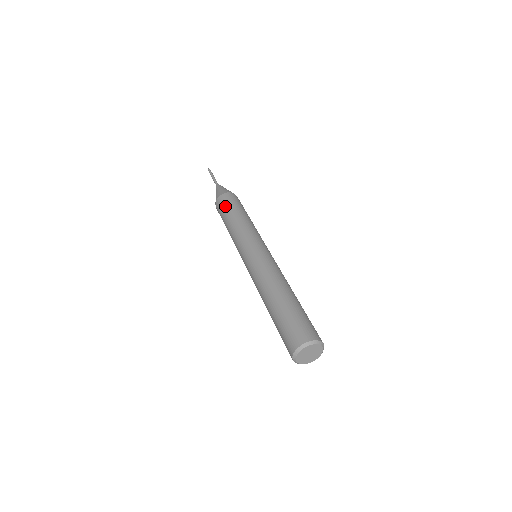
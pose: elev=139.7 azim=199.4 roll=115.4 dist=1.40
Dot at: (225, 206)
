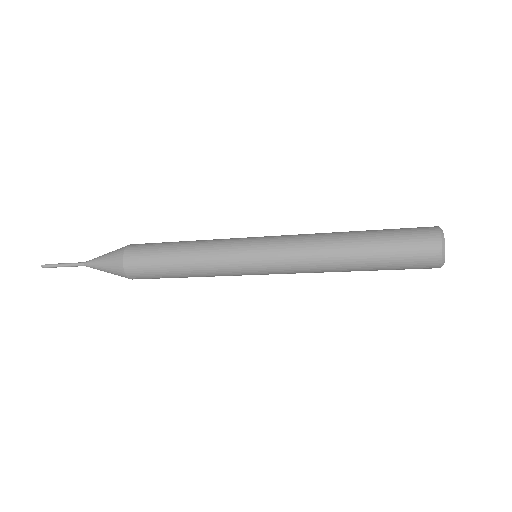
Dot at: (149, 256)
